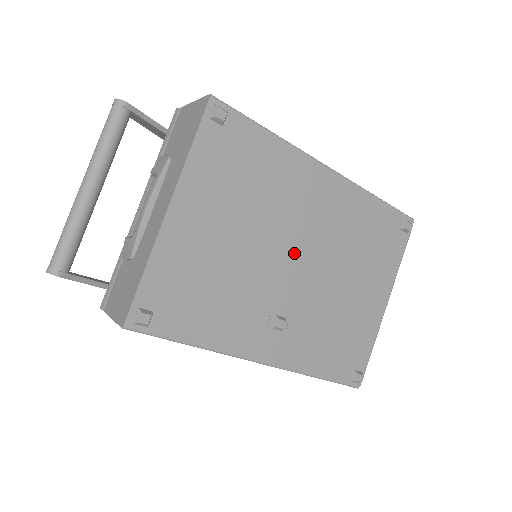
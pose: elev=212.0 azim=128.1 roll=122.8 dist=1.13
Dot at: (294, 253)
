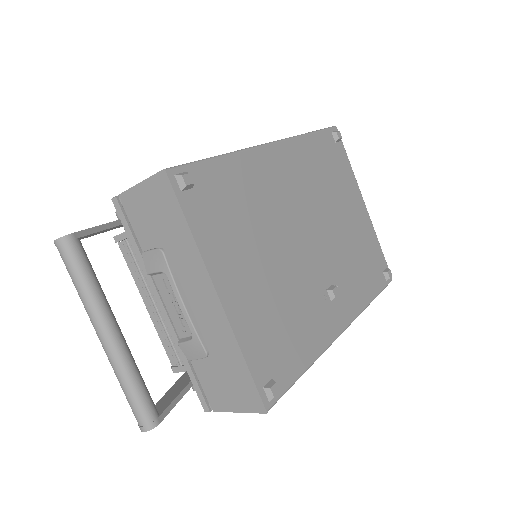
Dot at: (302, 233)
